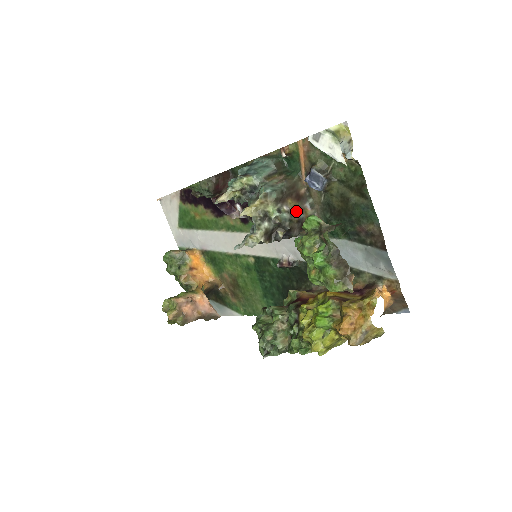
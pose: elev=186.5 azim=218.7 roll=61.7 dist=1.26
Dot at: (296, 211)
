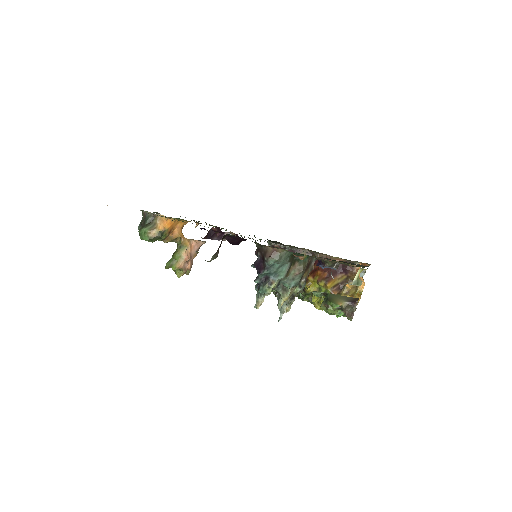
Dot at: (308, 274)
